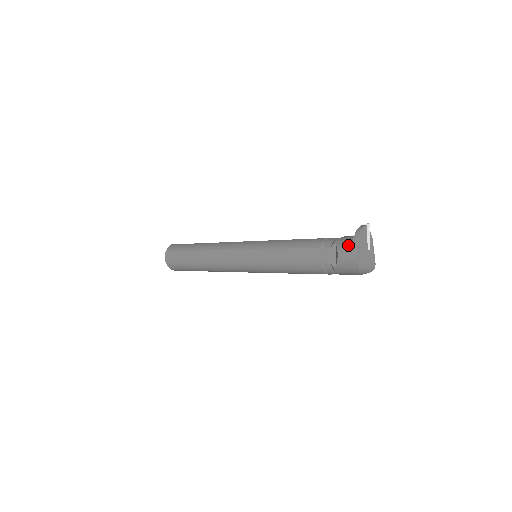
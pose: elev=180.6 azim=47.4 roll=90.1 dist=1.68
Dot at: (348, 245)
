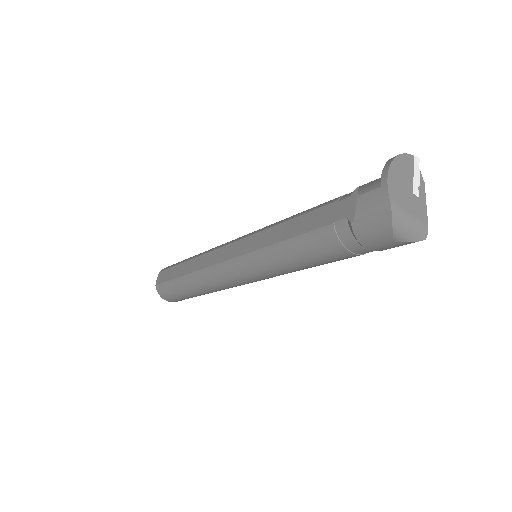
Dot at: (377, 179)
